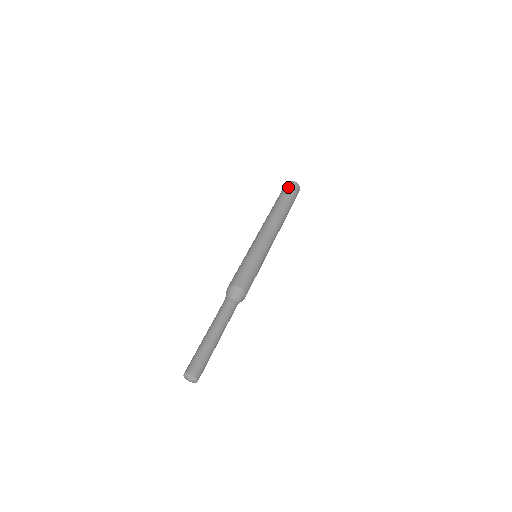
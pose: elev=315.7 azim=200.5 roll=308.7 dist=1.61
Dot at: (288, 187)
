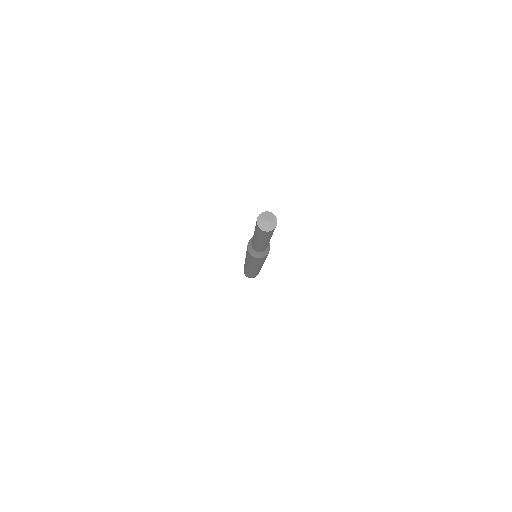
Dot at: occluded
